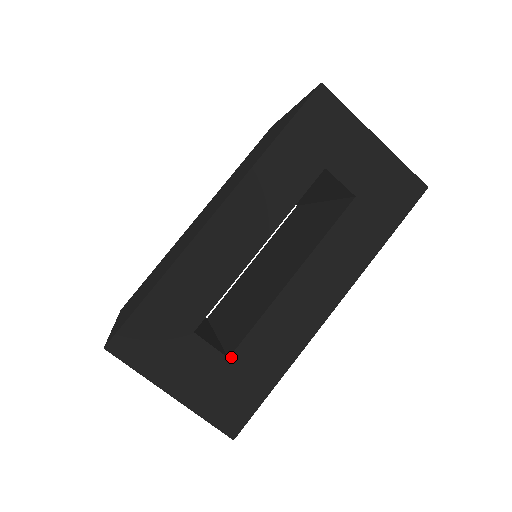
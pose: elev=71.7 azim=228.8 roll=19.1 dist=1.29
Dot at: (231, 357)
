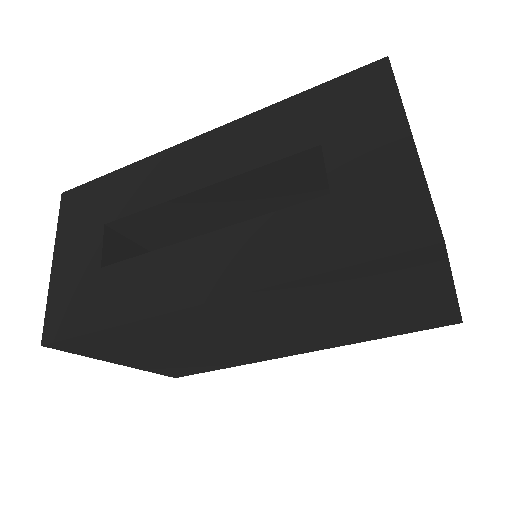
Dot at: (103, 268)
